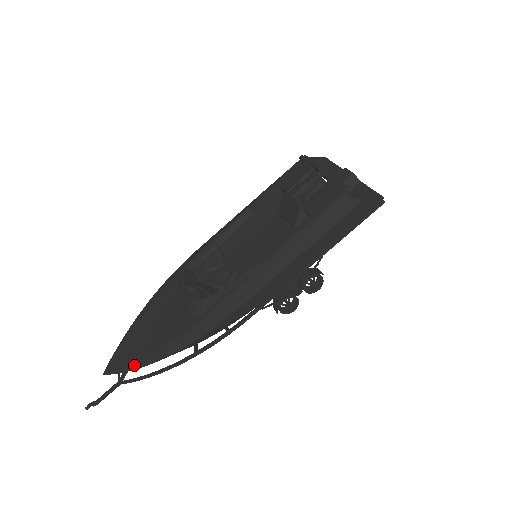
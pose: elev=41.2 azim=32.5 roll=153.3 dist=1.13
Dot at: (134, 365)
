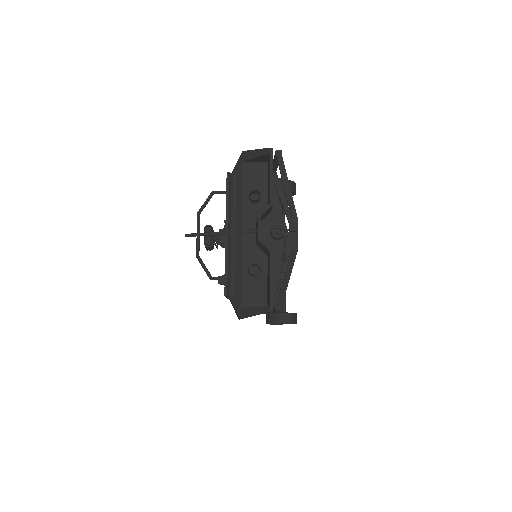
Dot at: occluded
